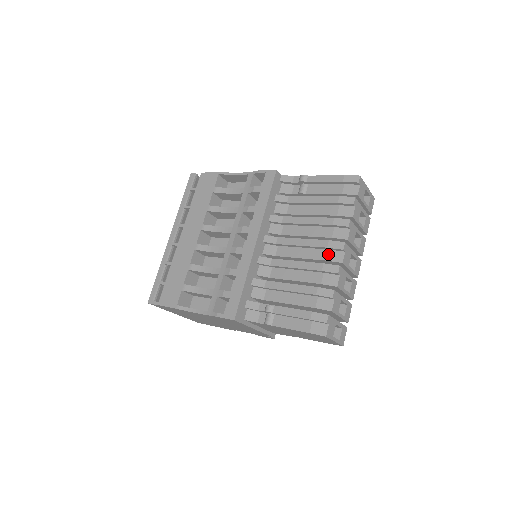
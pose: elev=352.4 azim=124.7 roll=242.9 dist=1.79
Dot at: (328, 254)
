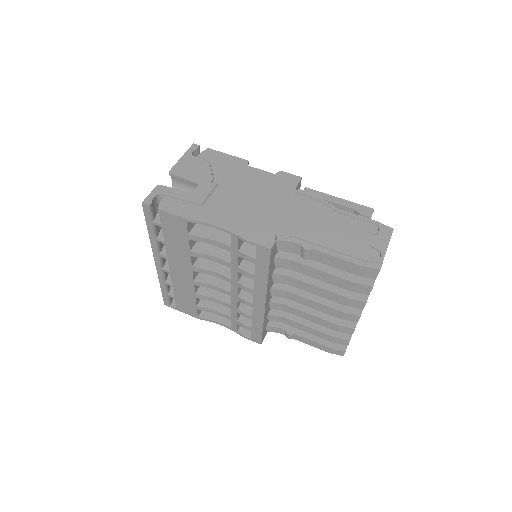
Dot at: occluded
